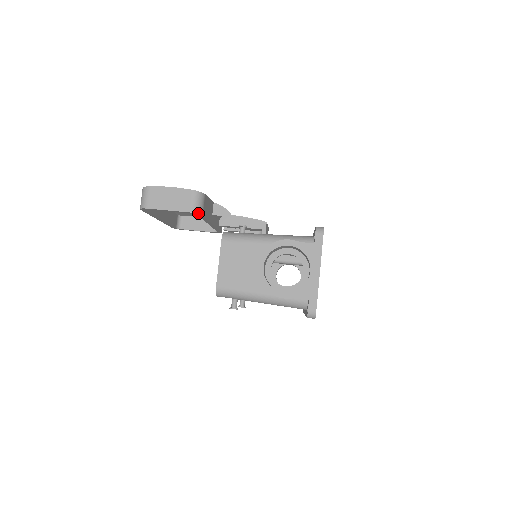
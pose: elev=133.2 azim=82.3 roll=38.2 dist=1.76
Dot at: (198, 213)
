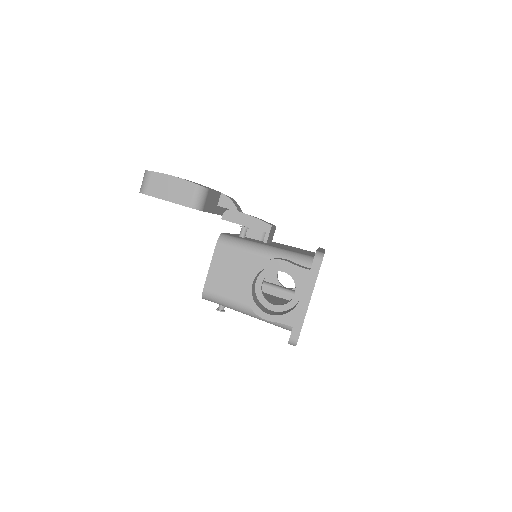
Dot at: (198, 209)
